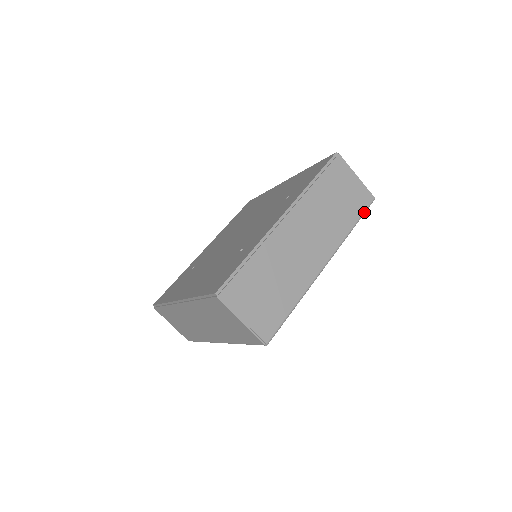
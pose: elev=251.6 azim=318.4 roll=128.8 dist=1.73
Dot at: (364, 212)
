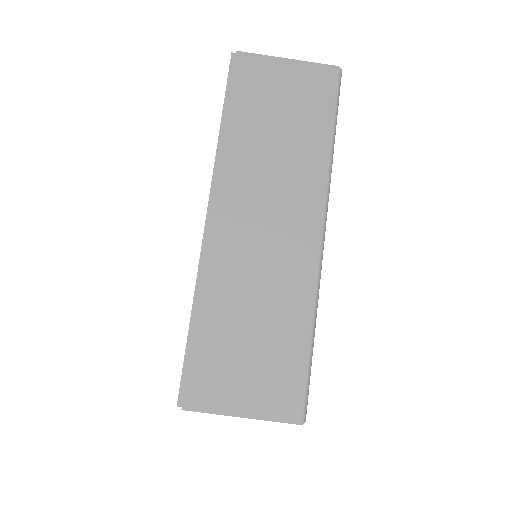
Dot at: (335, 104)
